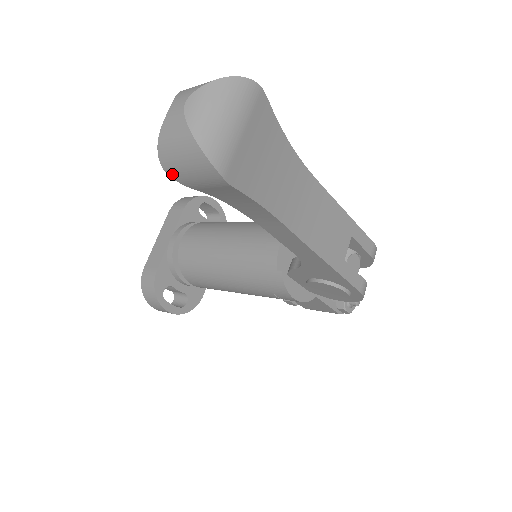
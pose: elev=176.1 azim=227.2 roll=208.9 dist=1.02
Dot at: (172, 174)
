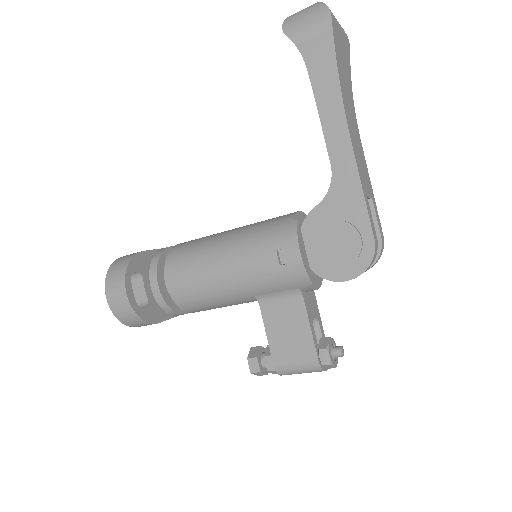
Dot at: (288, 30)
